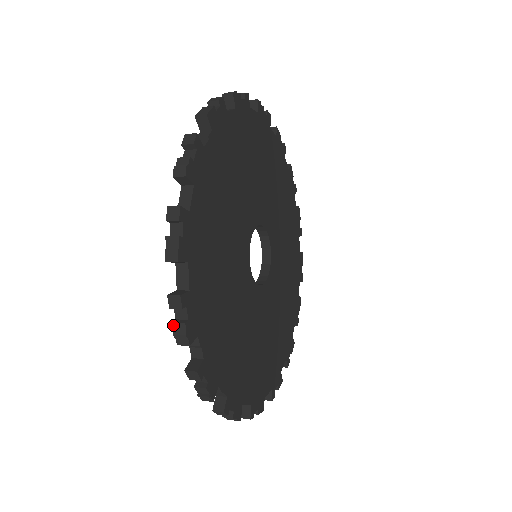
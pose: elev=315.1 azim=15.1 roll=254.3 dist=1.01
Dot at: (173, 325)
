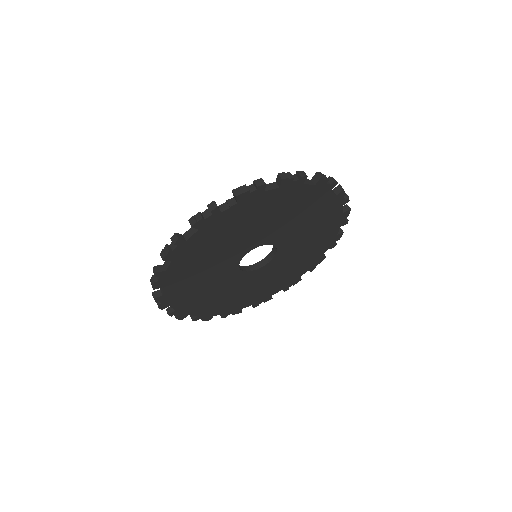
Dot at: (152, 277)
